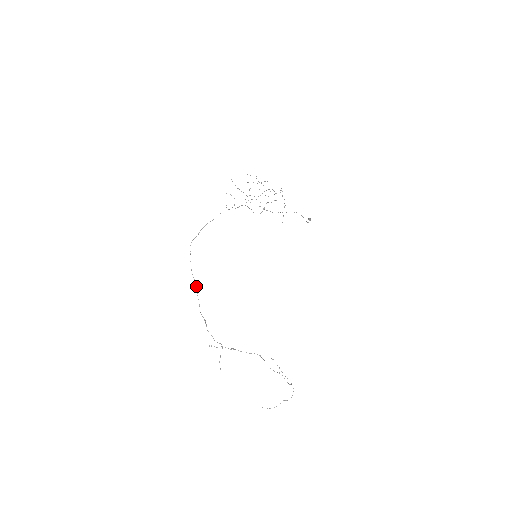
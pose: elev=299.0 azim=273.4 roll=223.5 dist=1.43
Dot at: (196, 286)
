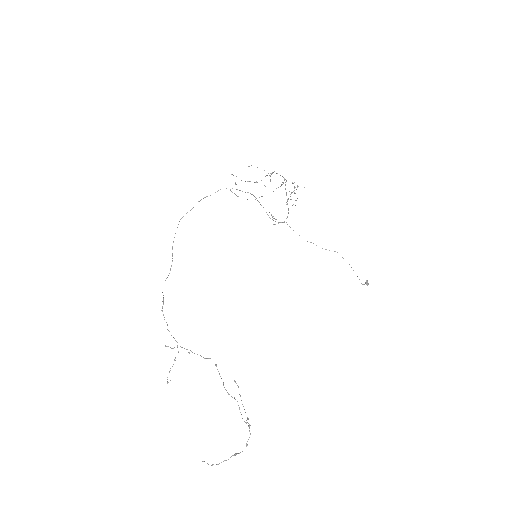
Dot at: occluded
